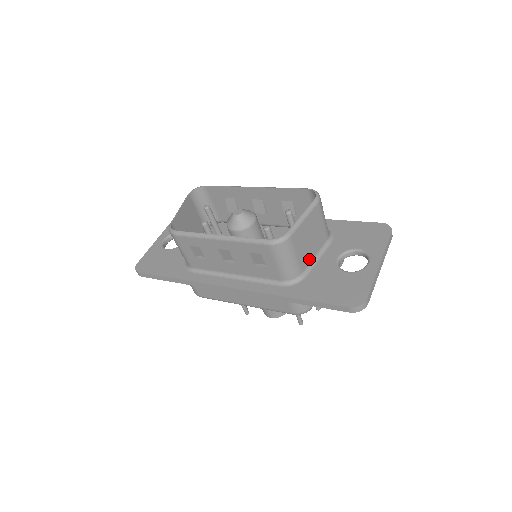
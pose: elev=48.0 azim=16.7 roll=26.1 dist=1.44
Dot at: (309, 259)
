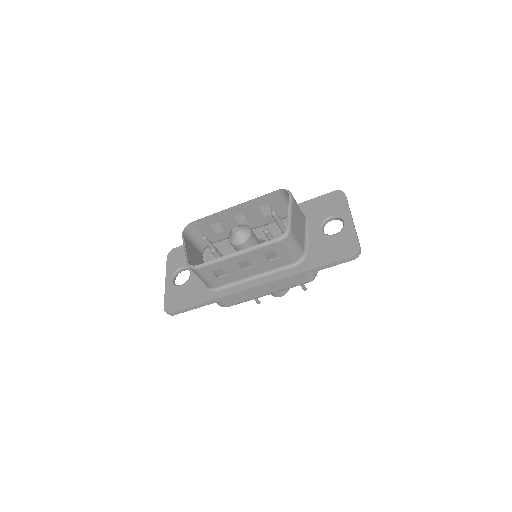
Dot at: (303, 239)
